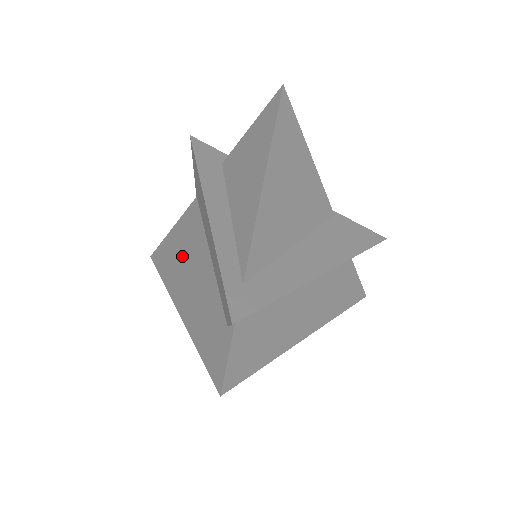
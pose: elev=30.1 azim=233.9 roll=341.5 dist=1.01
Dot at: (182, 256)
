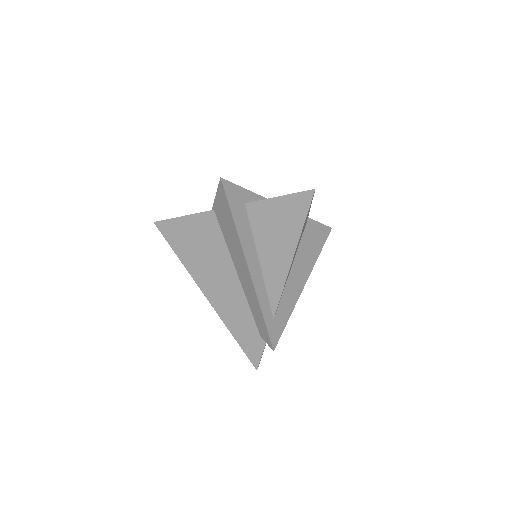
Dot at: (203, 255)
